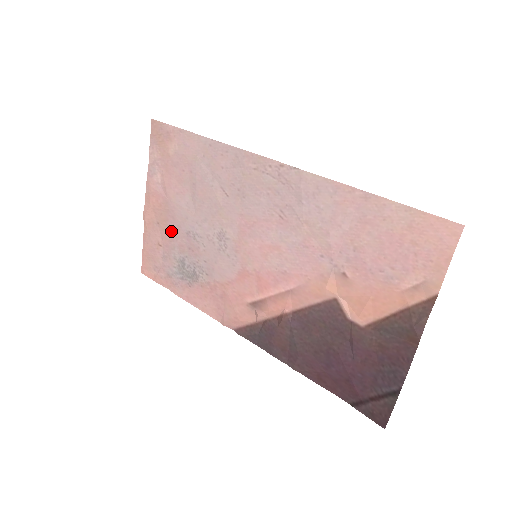
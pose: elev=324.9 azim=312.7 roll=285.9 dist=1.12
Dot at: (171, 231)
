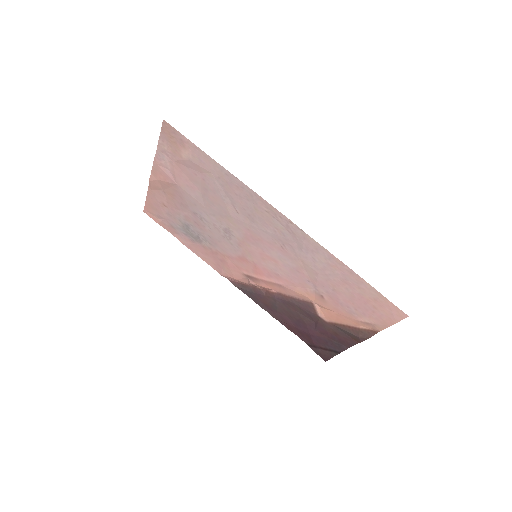
Dot at: (178, 204)
